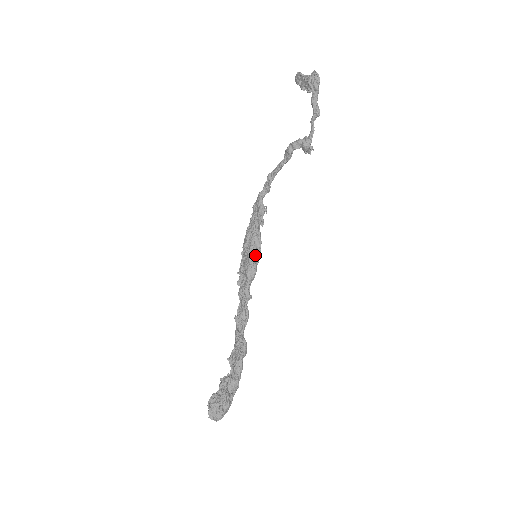
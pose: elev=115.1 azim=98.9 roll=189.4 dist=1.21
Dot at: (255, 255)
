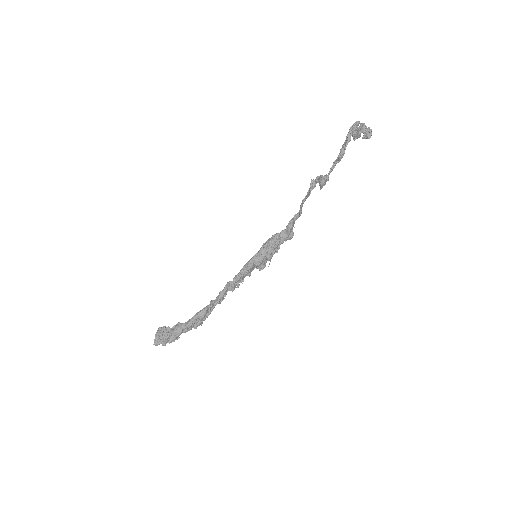
Dot at: (259, 256)
